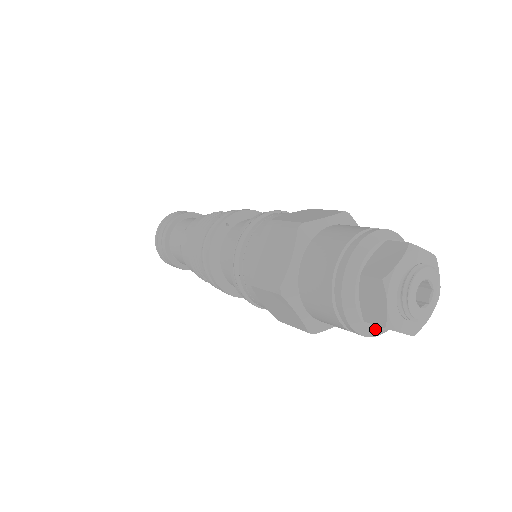
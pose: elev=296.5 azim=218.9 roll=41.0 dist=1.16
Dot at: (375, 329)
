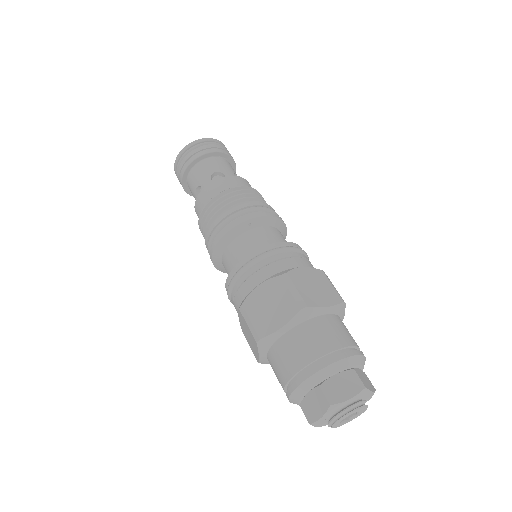
Dot at: occluded
